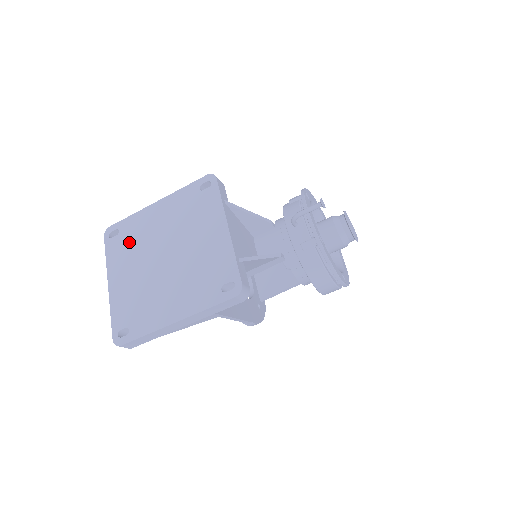
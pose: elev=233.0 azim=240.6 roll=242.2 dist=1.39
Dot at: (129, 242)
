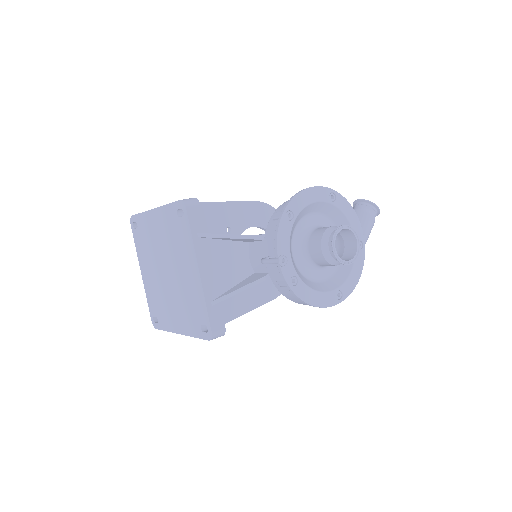
Dot at: (145, 241)
